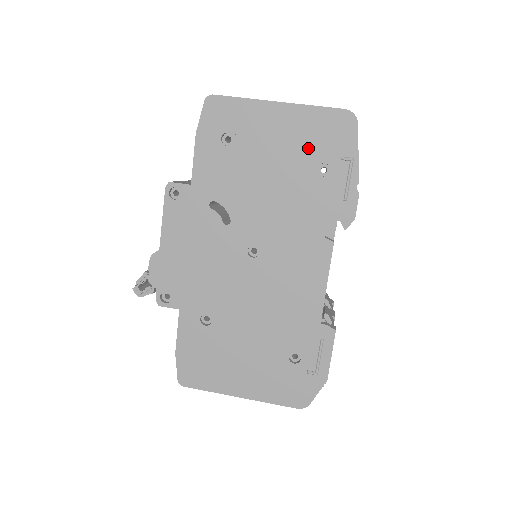
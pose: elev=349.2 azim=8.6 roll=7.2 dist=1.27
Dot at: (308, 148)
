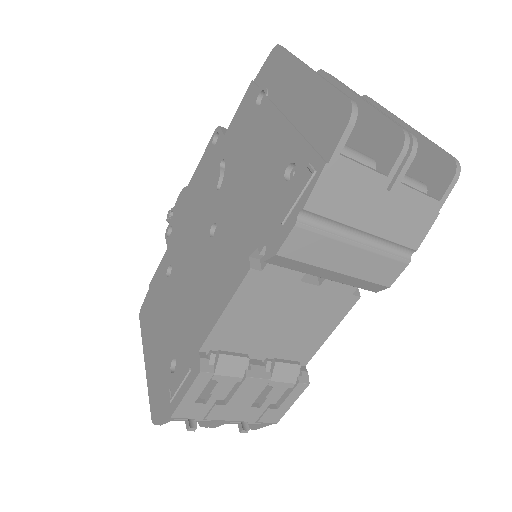
Dot at: (295, 136)
